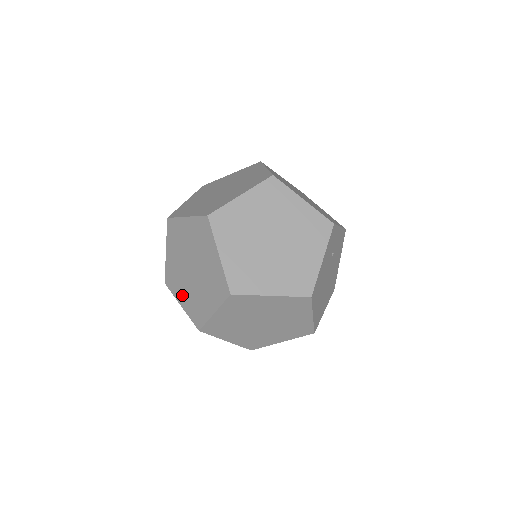
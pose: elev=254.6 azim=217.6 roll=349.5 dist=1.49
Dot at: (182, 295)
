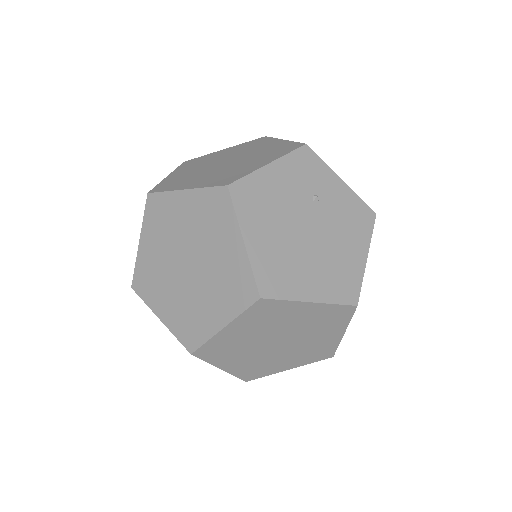
Dot at: occluded
